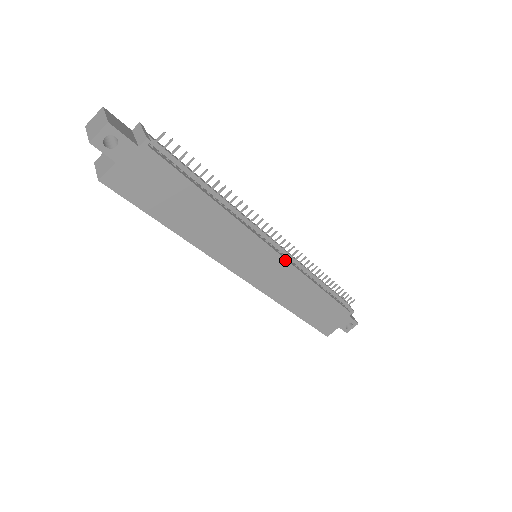
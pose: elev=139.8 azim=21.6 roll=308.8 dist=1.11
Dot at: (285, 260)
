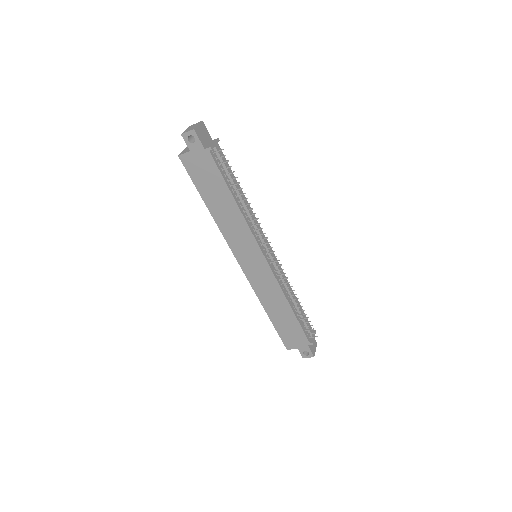
Dot at: (270, 269)
